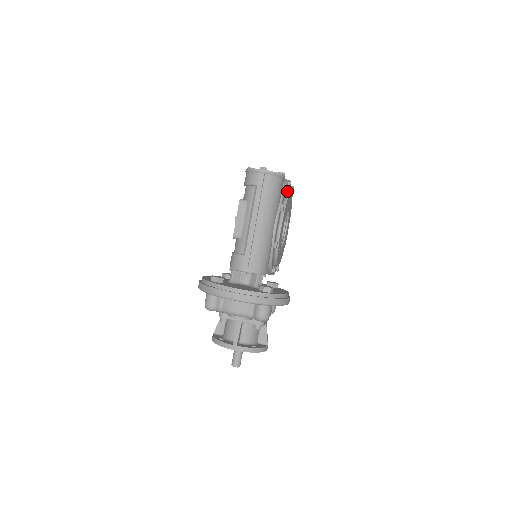
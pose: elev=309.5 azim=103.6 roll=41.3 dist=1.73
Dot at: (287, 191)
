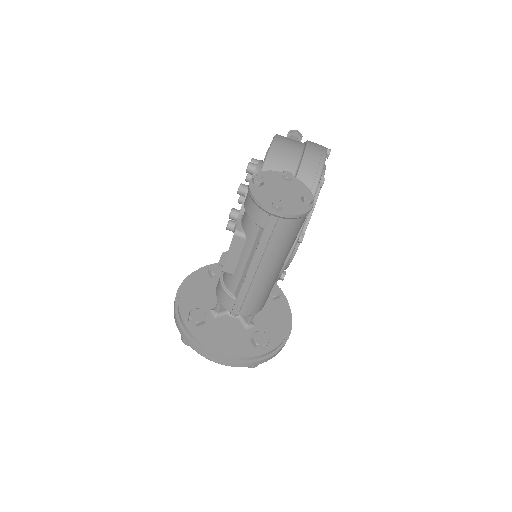
Dot at: occluded
